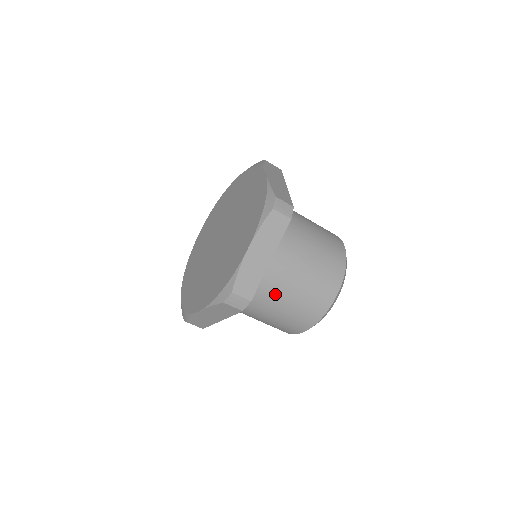
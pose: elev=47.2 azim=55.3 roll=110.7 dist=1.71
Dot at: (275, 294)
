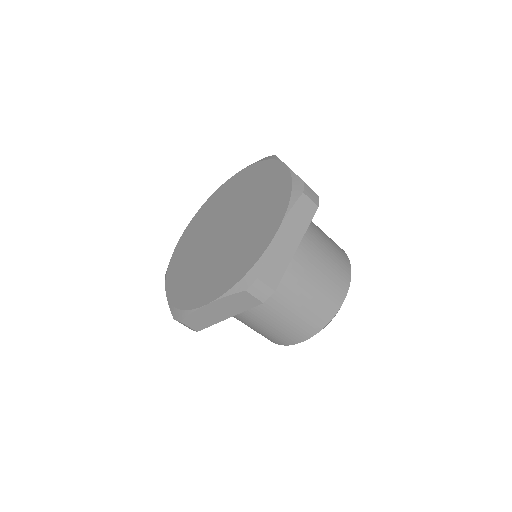
Dot at: (238, 317)
